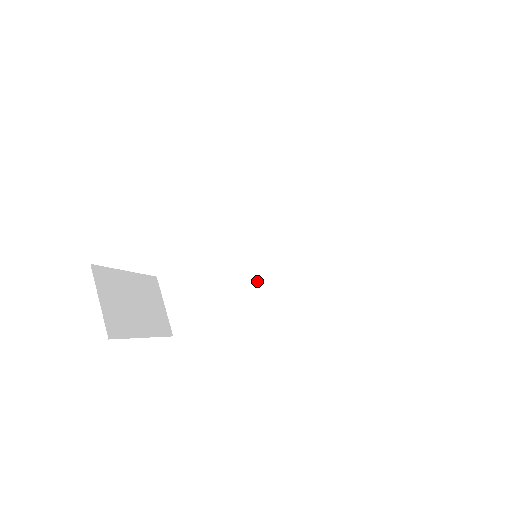
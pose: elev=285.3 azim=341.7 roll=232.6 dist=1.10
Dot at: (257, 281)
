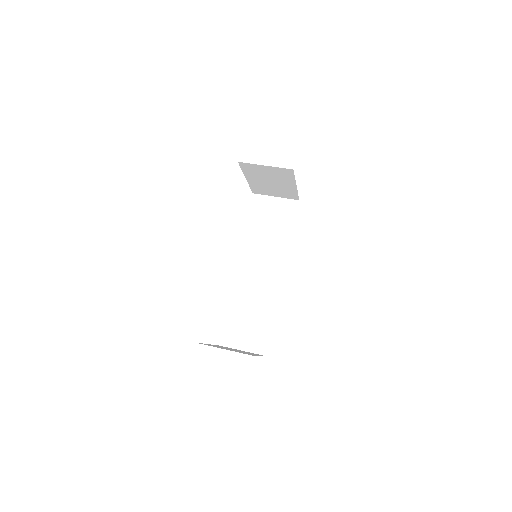
Dot at: (268, 275)
